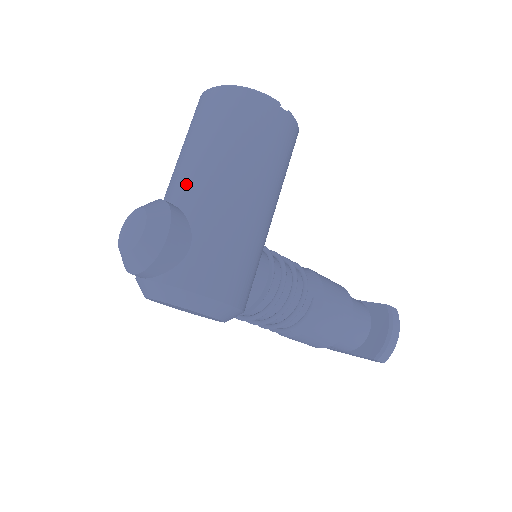
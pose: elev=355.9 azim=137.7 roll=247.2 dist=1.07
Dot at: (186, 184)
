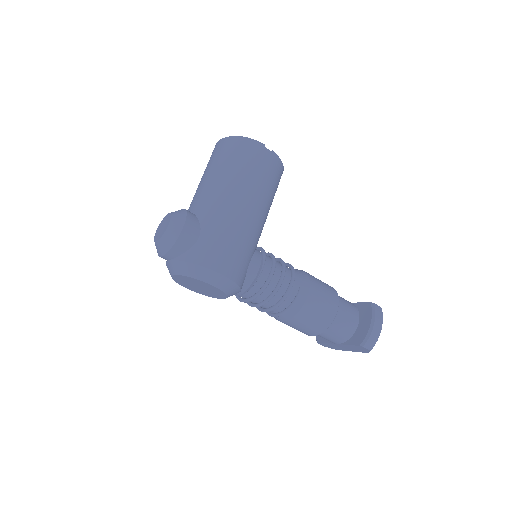
Dot at: (200, 199)
